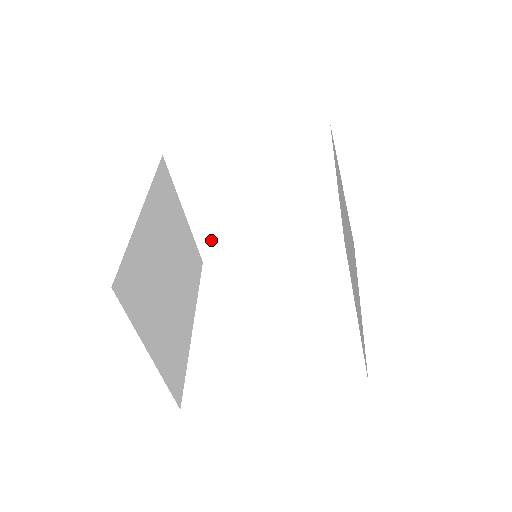
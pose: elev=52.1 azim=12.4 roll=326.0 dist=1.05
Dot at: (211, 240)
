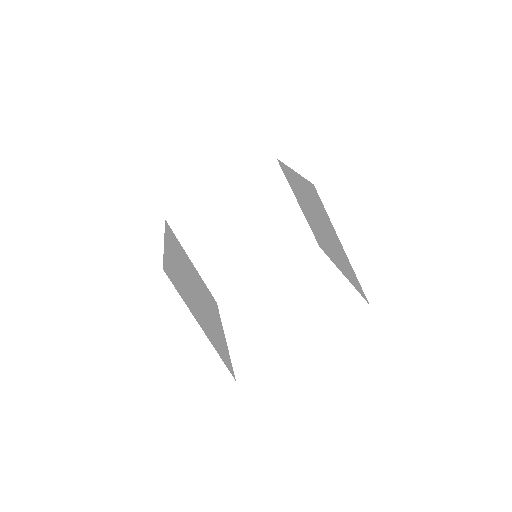
Dot at: (218, 280)
